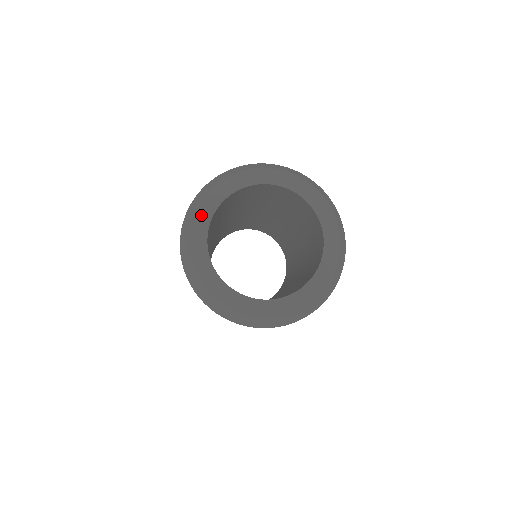
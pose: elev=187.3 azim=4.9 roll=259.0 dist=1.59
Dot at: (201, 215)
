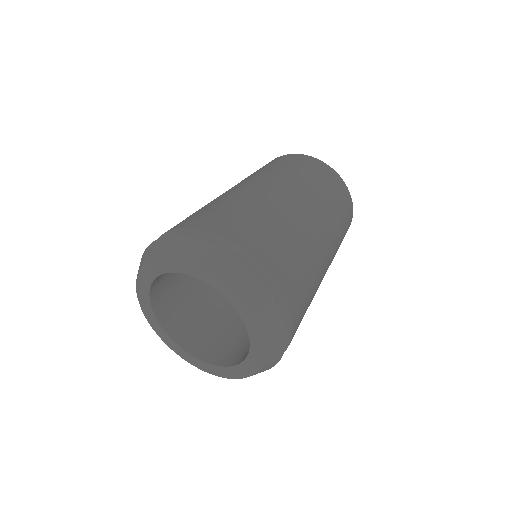
Dot at: (144, 274)
